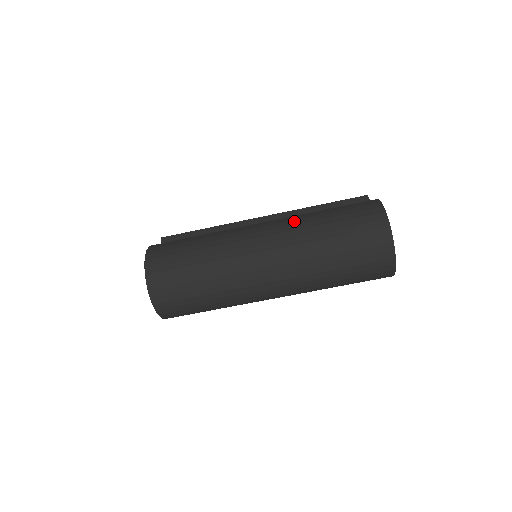
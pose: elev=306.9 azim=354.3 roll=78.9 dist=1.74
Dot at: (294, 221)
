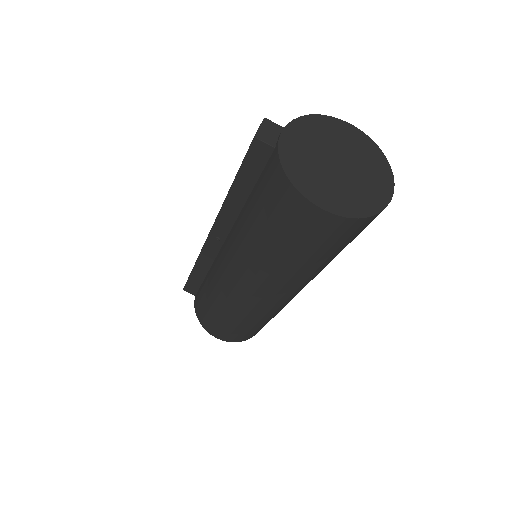
Dot at: (254, 264)
